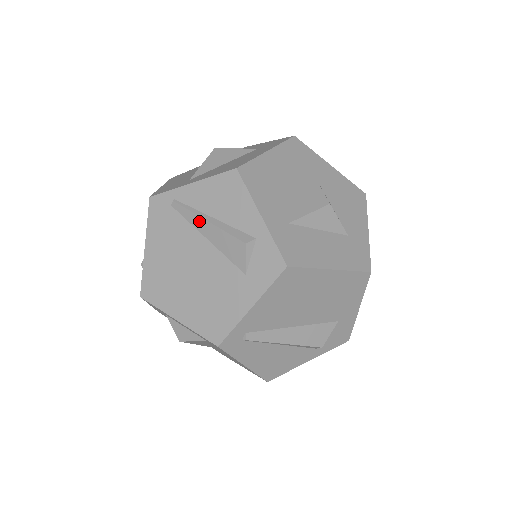
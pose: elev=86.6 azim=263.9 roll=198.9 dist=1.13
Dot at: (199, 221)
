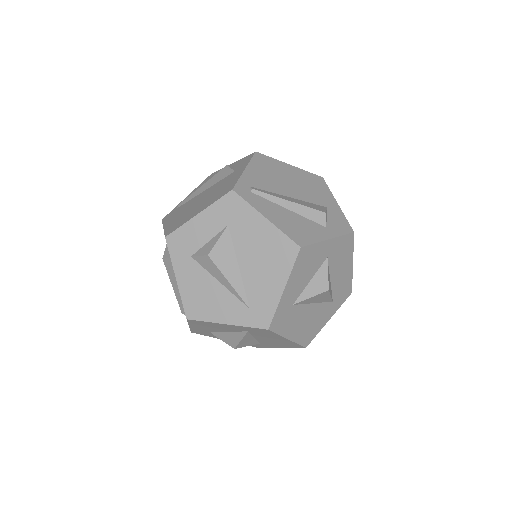
Dot at: (197, 191)
